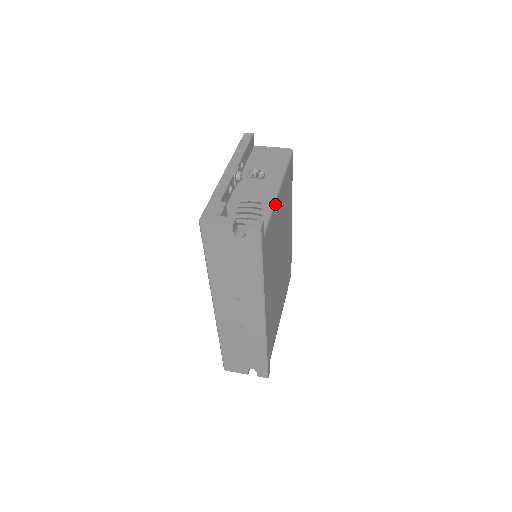
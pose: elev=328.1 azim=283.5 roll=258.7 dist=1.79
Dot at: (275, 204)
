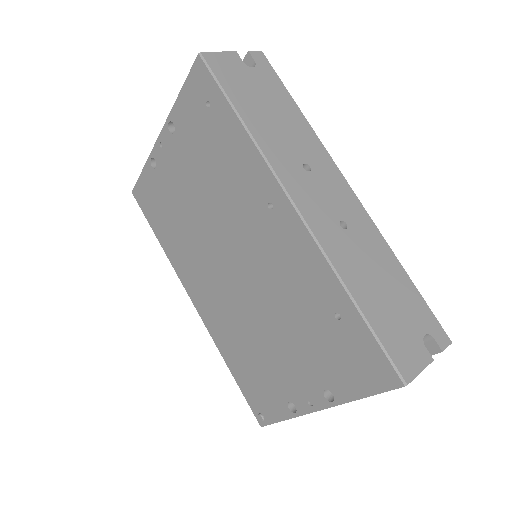
Dot at: occluded
